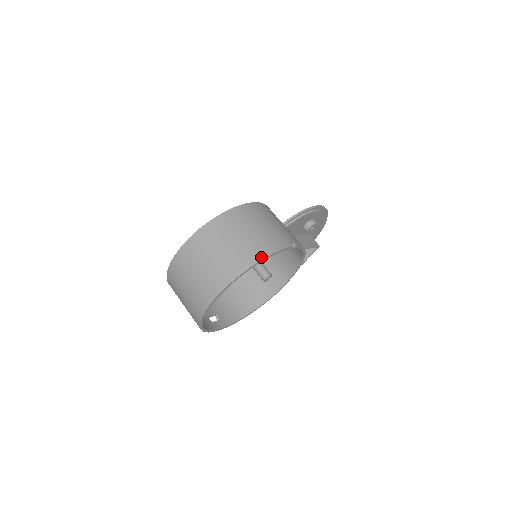
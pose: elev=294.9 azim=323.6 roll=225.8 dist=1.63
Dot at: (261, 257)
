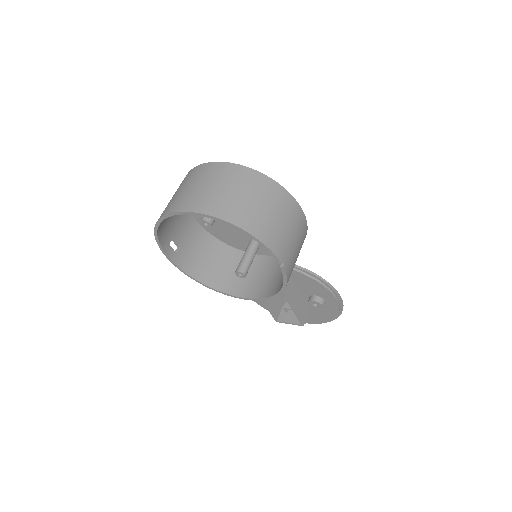
Dot at: (251, 231)
